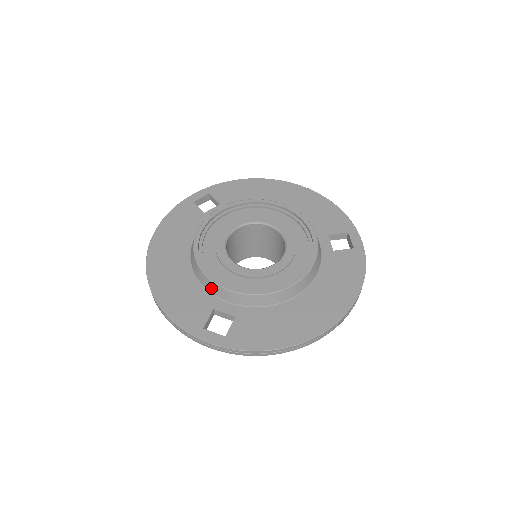
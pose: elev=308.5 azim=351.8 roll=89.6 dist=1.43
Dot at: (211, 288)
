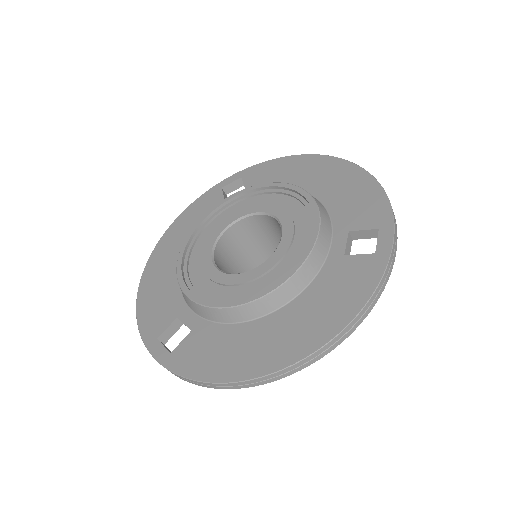
Dot at: occluded
